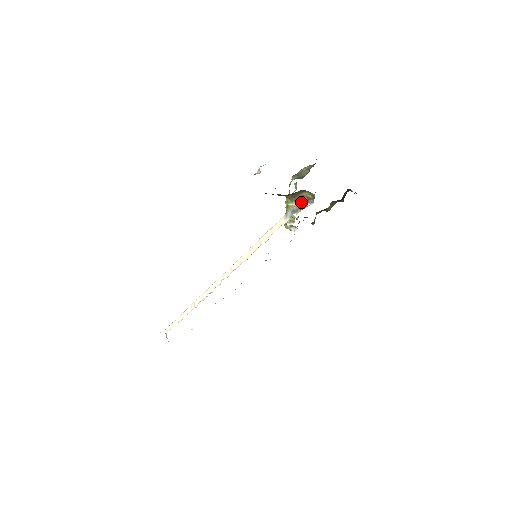
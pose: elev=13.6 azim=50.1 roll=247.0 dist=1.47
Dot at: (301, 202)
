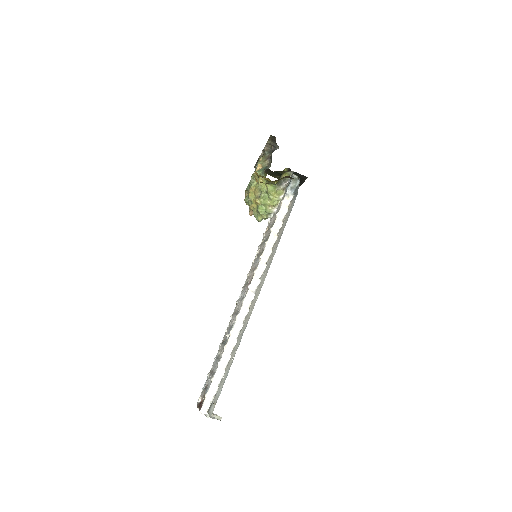
Dot at: (295, 178)
